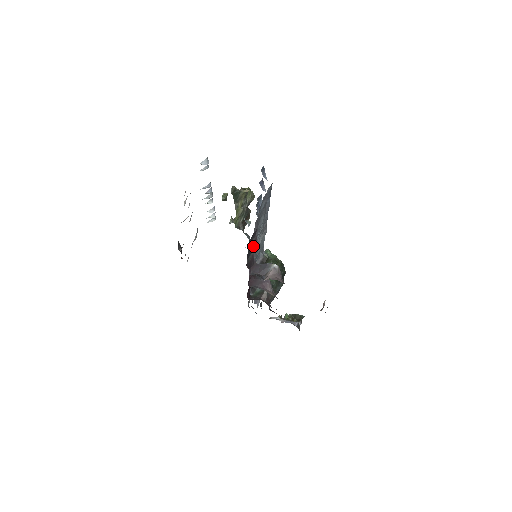
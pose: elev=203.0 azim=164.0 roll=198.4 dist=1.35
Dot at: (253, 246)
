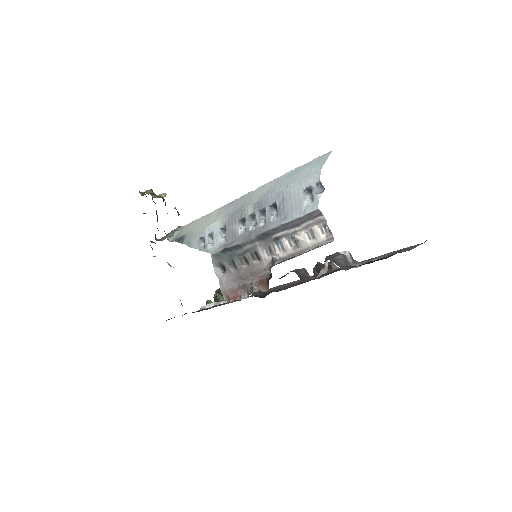
Dot at: occluded
